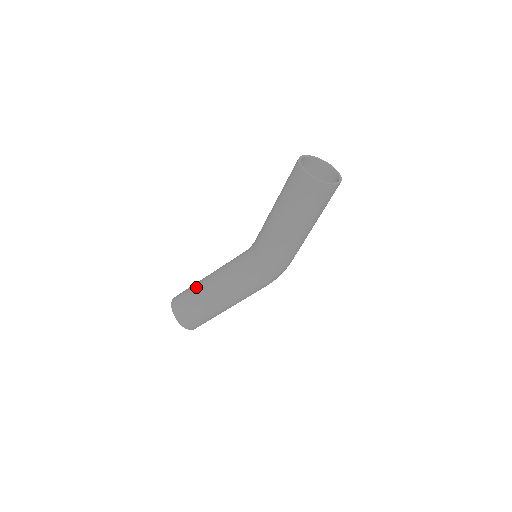
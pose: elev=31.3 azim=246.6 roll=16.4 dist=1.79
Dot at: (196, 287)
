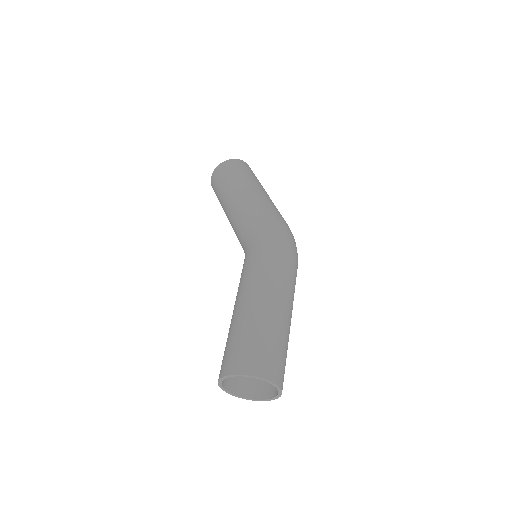
Dot at: occluded
